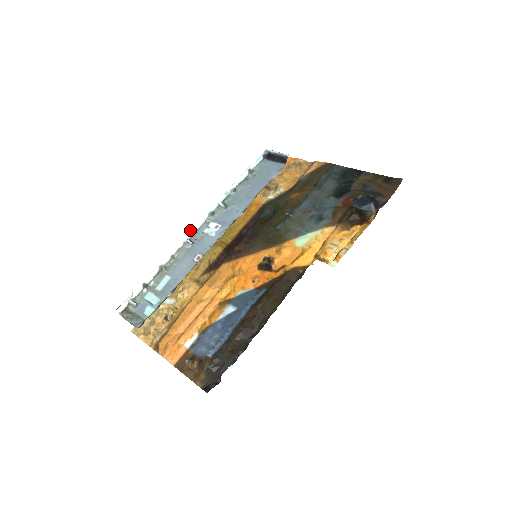
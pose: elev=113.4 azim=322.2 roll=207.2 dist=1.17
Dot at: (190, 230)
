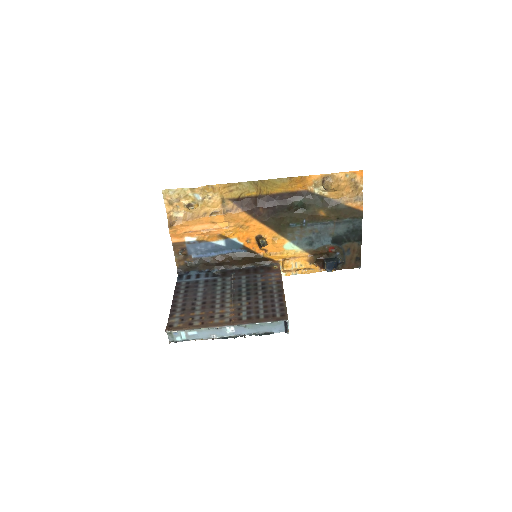
Dot at: (222, 327)
